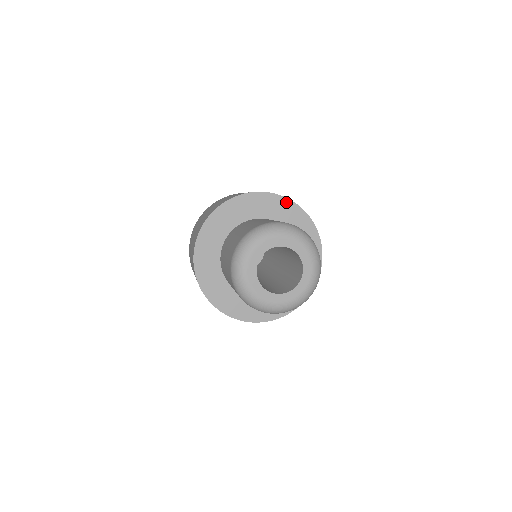
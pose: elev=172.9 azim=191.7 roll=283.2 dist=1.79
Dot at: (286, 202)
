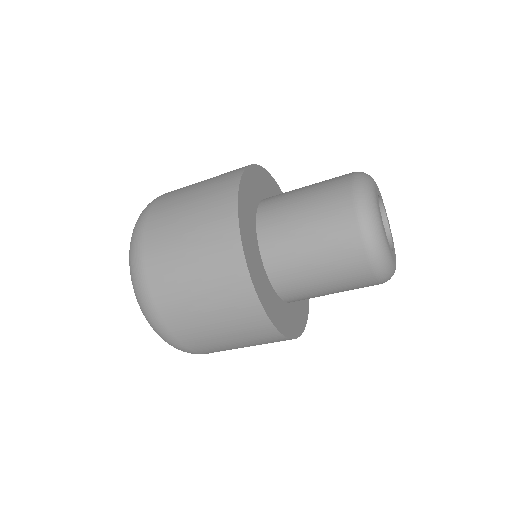
Dot at: (280, 191)
